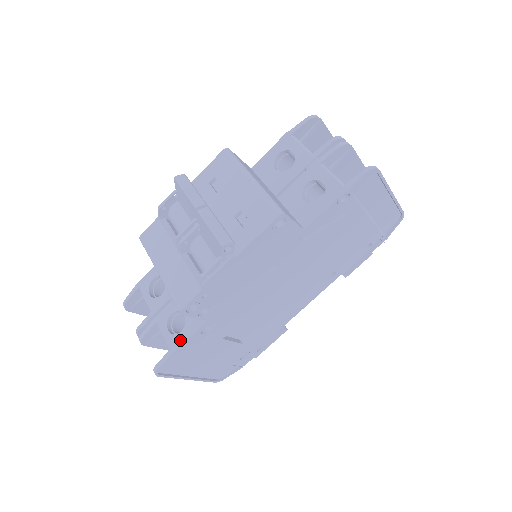
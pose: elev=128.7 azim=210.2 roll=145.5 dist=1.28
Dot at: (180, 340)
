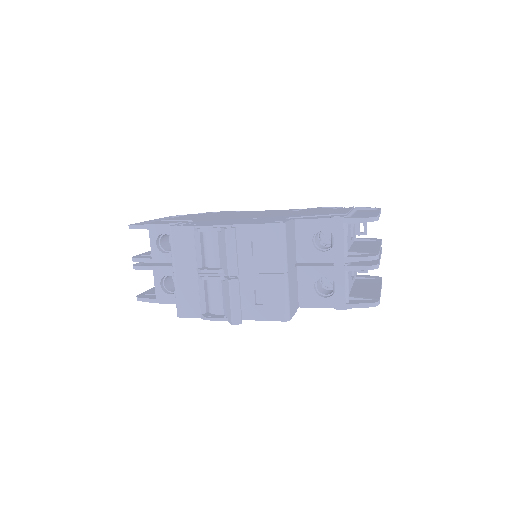
Dot at: (167, 300)
